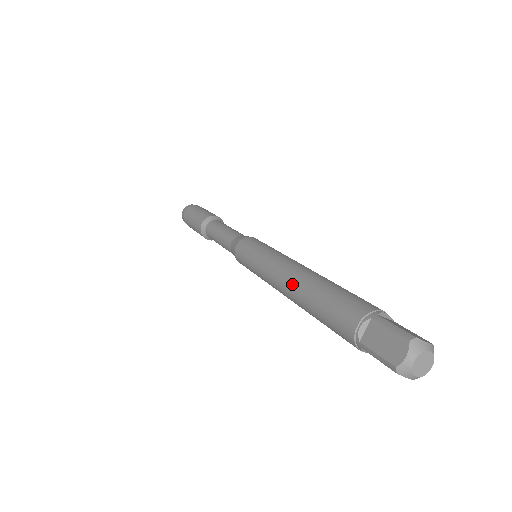
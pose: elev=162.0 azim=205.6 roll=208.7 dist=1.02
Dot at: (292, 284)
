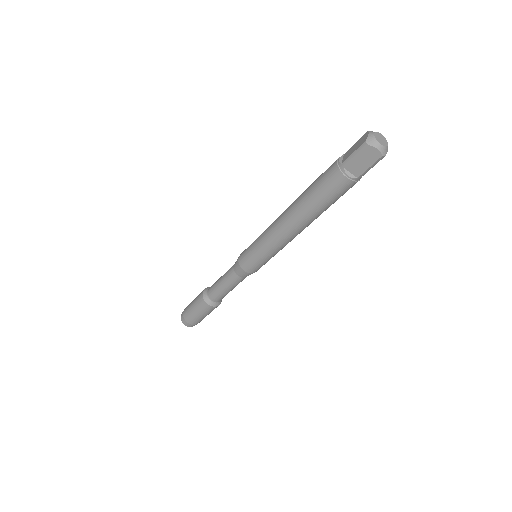
Dot at: (289, 207)
